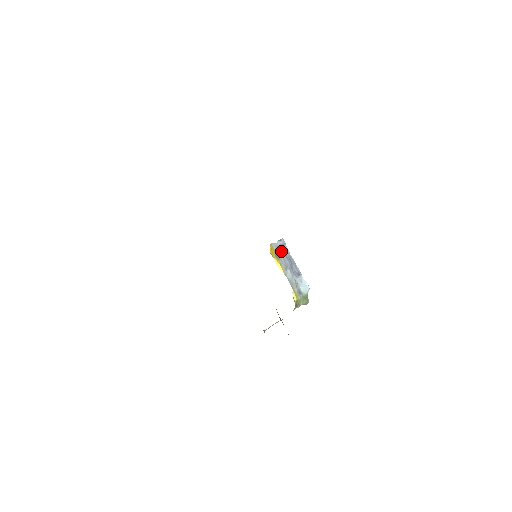
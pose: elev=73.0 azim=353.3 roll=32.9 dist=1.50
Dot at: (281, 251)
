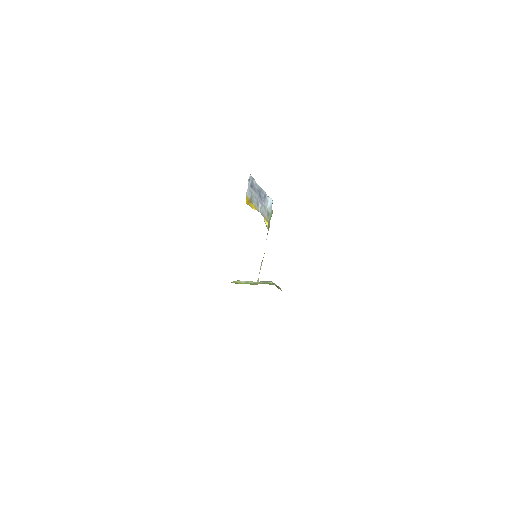
Dot at: (252, 191)
